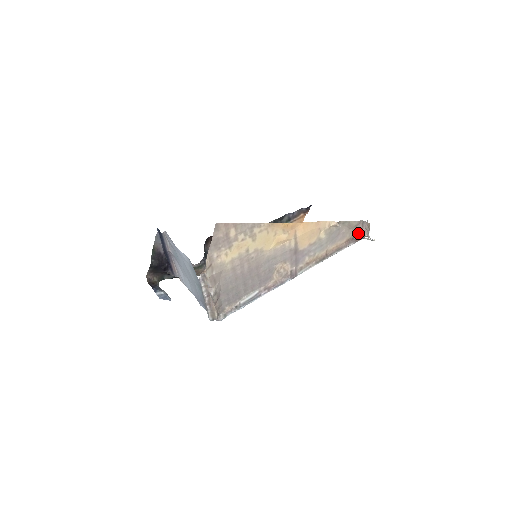
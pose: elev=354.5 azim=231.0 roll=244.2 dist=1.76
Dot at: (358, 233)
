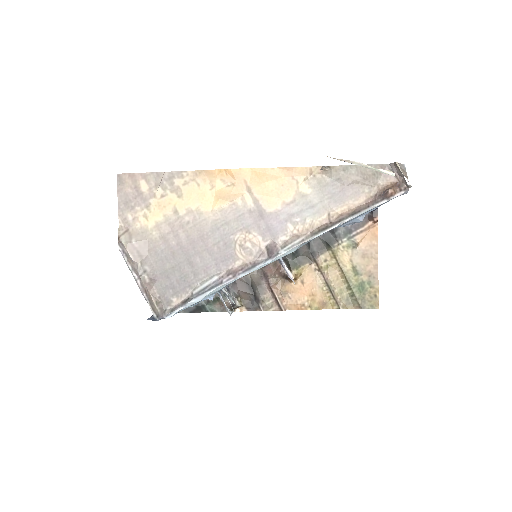
Dot at: (389, 186)
